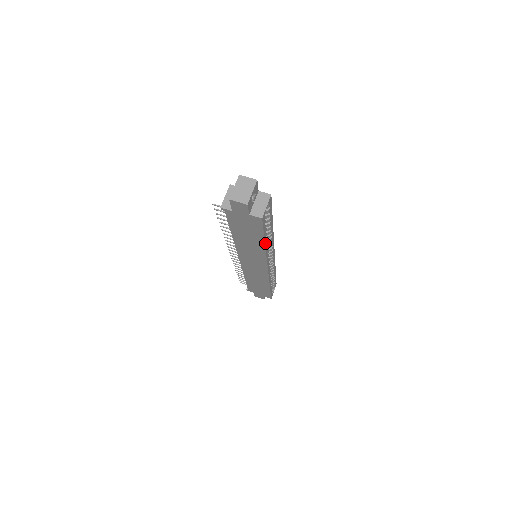
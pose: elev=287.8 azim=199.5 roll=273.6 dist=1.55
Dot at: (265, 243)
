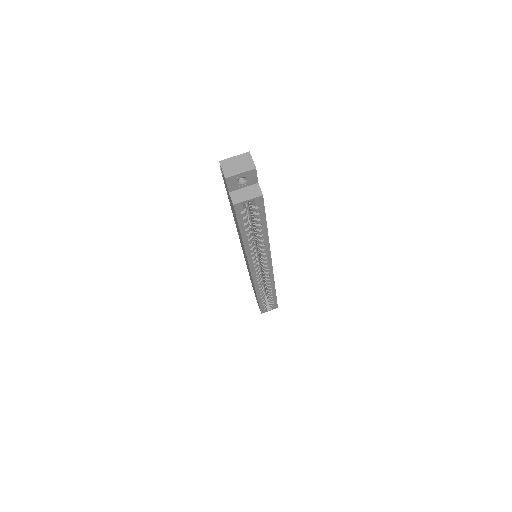
Dot at: (244, 240)
